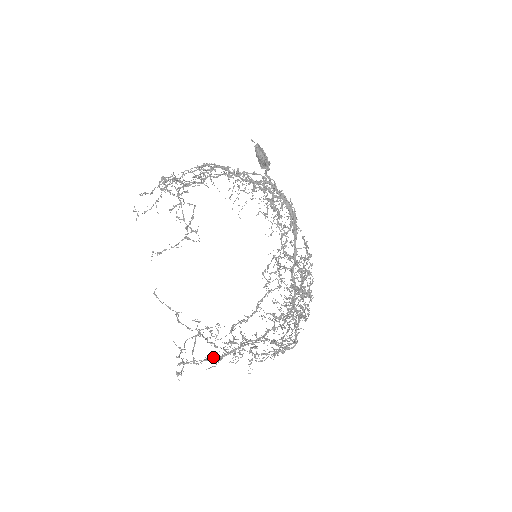
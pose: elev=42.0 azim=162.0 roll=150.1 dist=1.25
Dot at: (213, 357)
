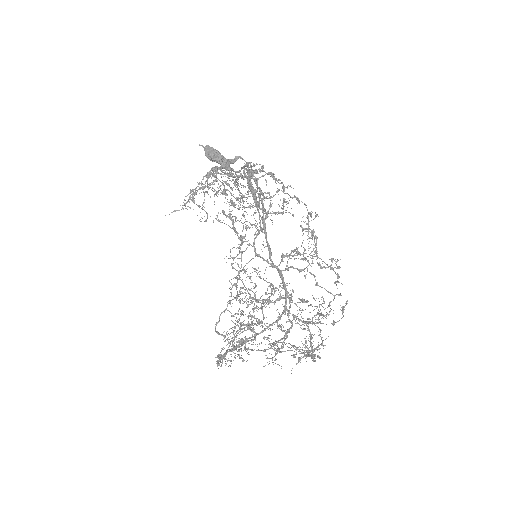
Dot at: (218, 357)
